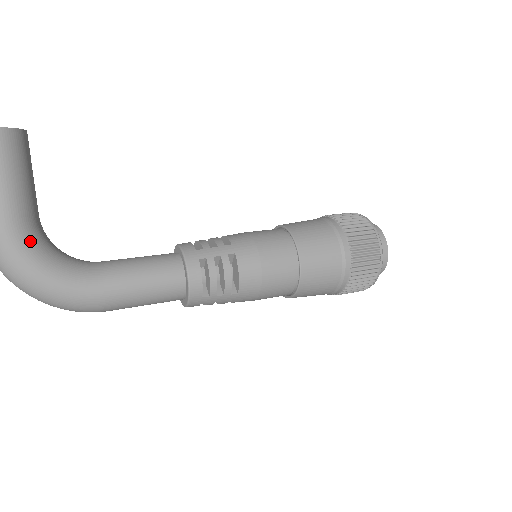
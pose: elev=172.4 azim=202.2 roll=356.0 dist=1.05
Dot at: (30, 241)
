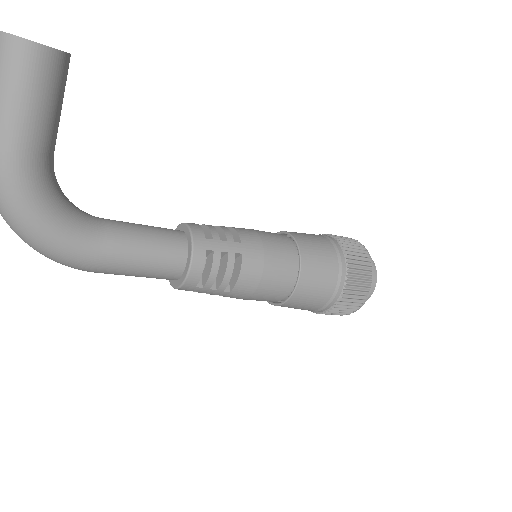
Dot at: (39, 182)
